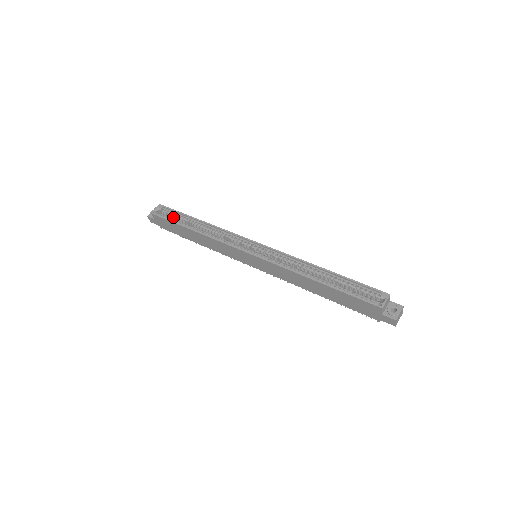
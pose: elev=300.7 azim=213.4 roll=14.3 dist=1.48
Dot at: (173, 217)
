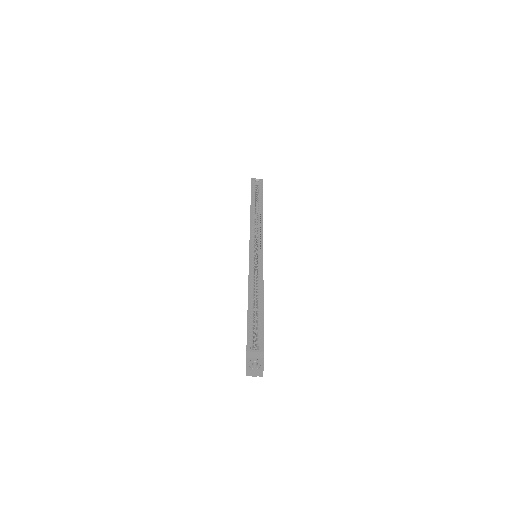
Dot at: (258, 192)
